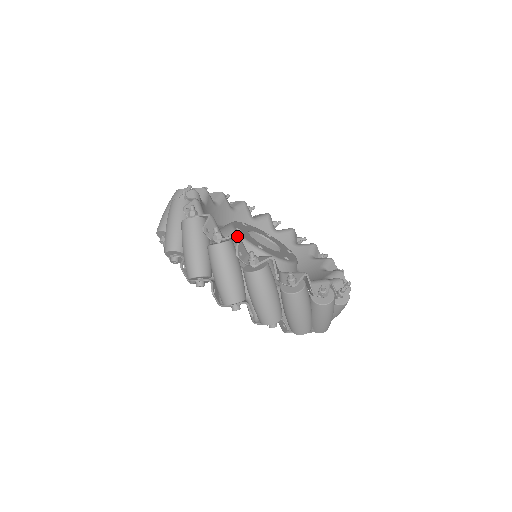
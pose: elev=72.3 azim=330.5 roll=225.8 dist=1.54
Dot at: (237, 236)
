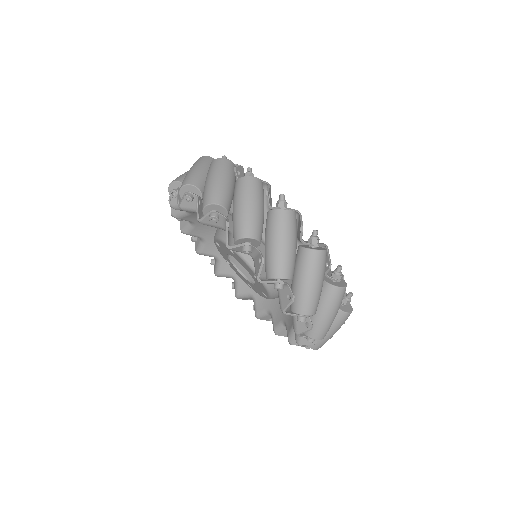
Dot at: occluded
